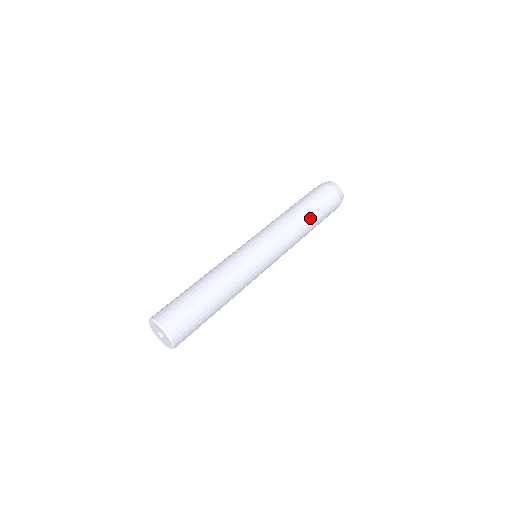
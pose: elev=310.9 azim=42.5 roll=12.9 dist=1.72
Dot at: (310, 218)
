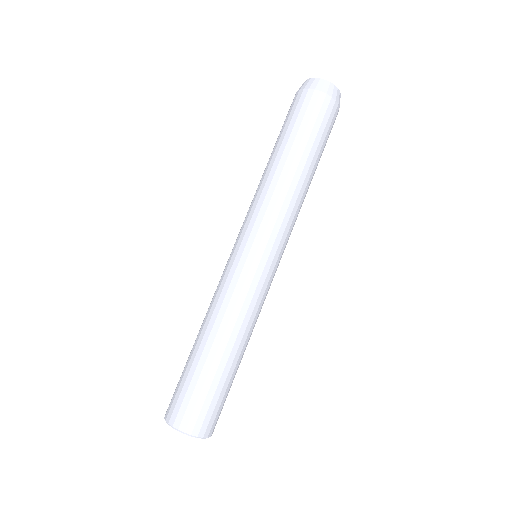
Dot at: (313, 170)
